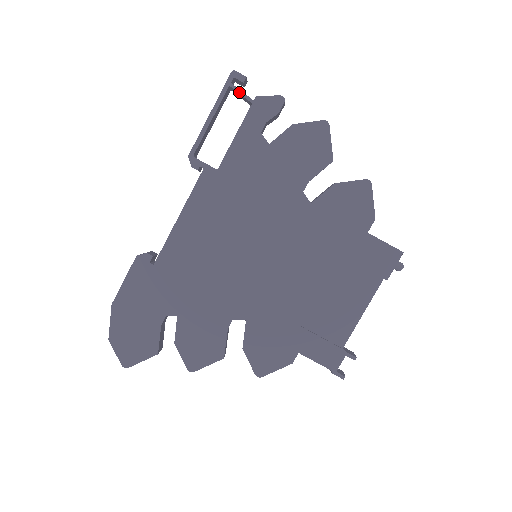
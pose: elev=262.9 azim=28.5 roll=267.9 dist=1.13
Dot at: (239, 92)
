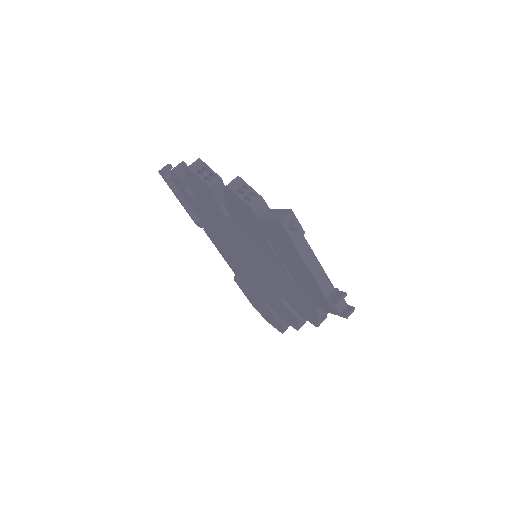
Dot at: (169, 180)
